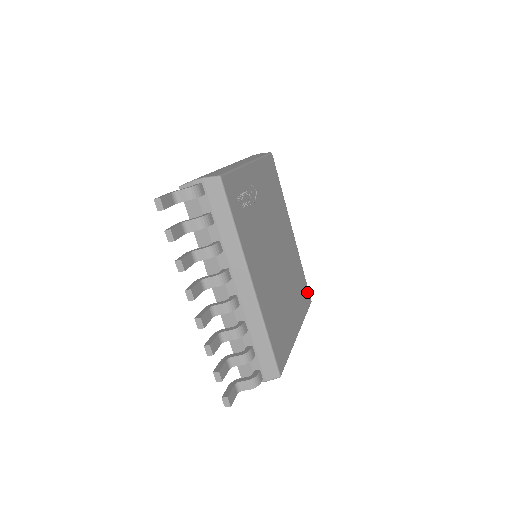
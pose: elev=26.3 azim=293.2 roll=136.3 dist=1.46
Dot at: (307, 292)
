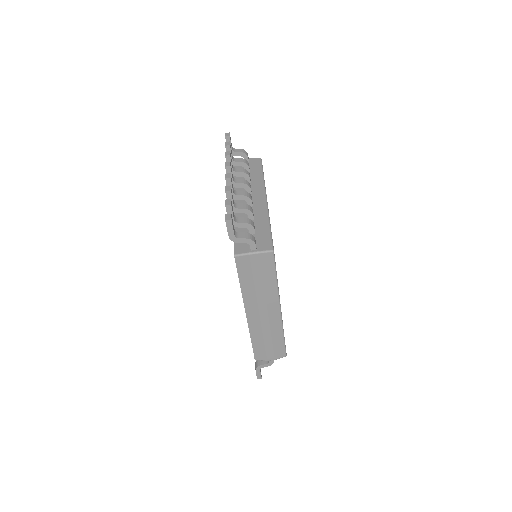
Dot at: occluded
